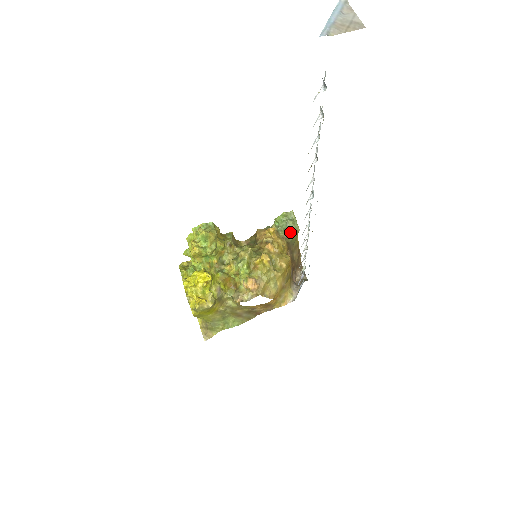
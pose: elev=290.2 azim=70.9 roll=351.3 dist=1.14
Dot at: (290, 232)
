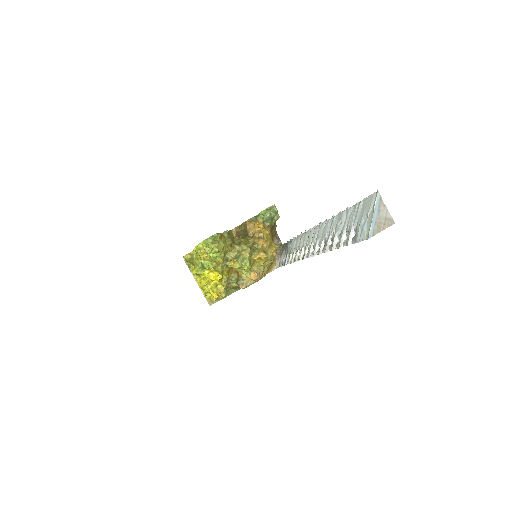
Dot at: (272, 220)
